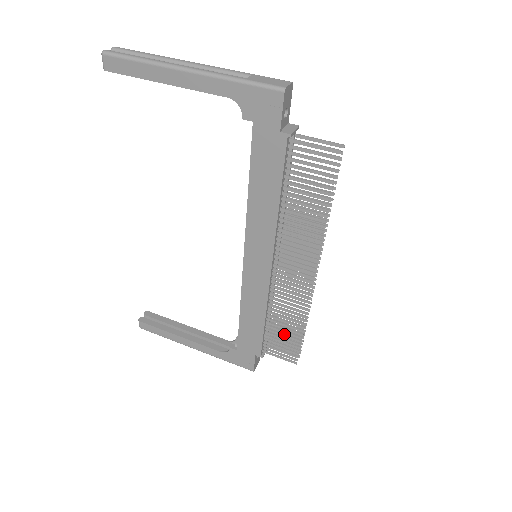
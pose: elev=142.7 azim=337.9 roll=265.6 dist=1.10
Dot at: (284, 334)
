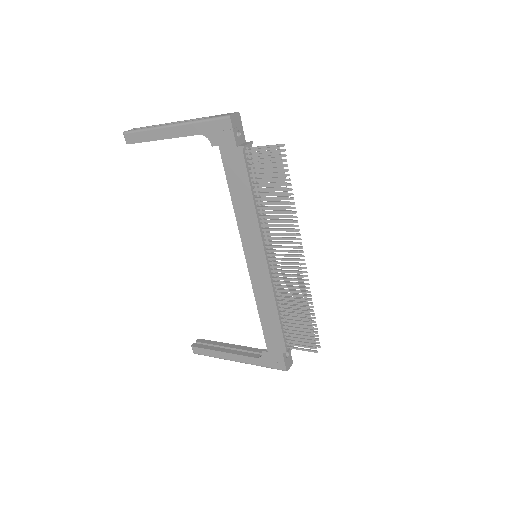
Dot at: (297, 324)
